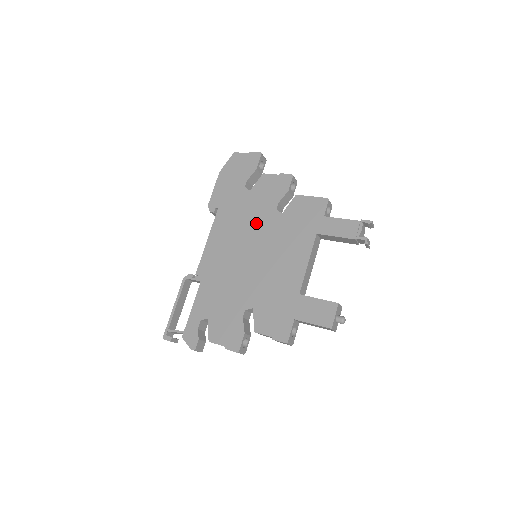
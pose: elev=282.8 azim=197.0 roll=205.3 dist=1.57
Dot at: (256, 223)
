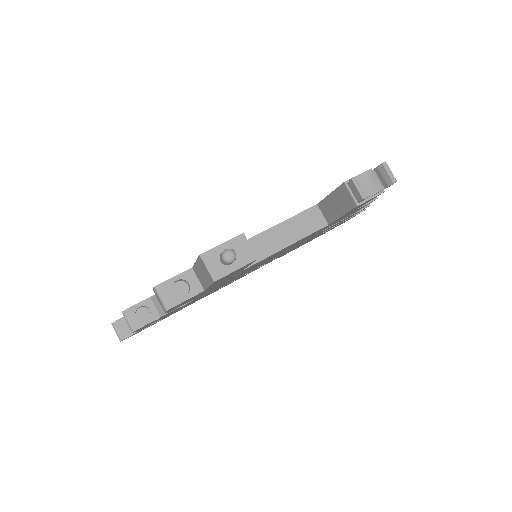
Dot at: occluded
